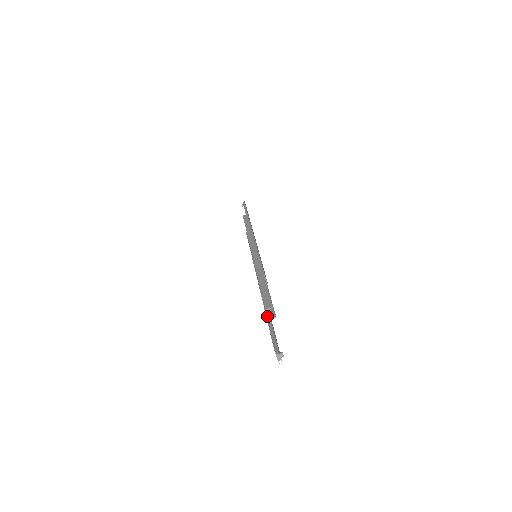
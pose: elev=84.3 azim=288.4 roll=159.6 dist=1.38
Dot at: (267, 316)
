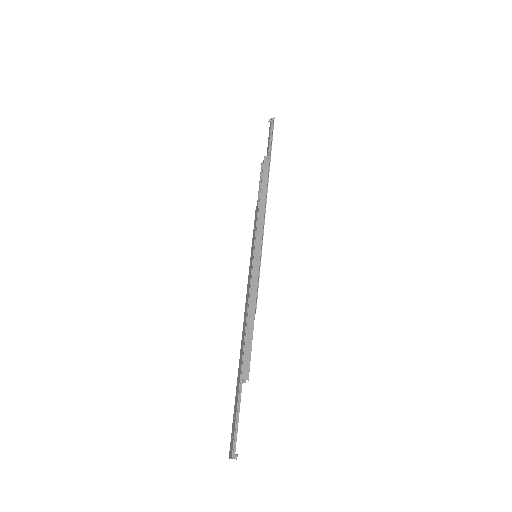
Dot at: (239, 389)
